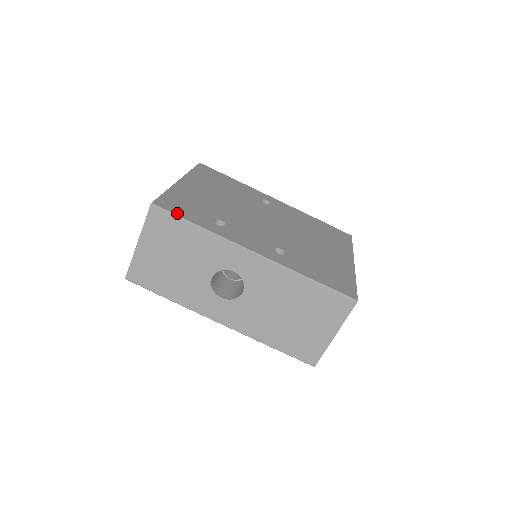
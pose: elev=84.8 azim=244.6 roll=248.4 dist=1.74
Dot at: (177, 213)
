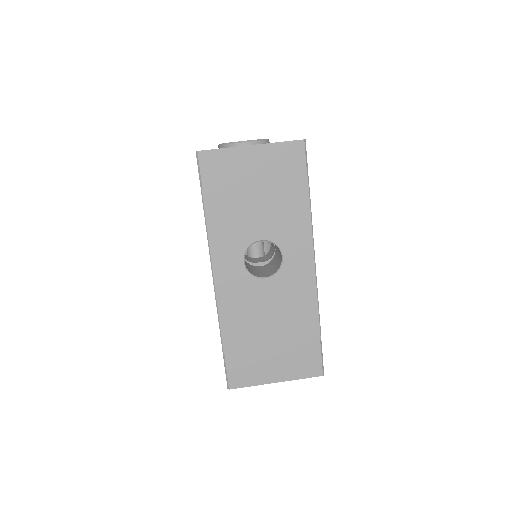
Dot at: (307, 170)
